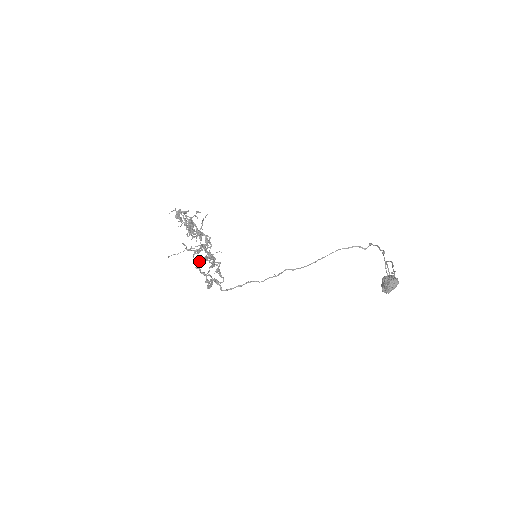
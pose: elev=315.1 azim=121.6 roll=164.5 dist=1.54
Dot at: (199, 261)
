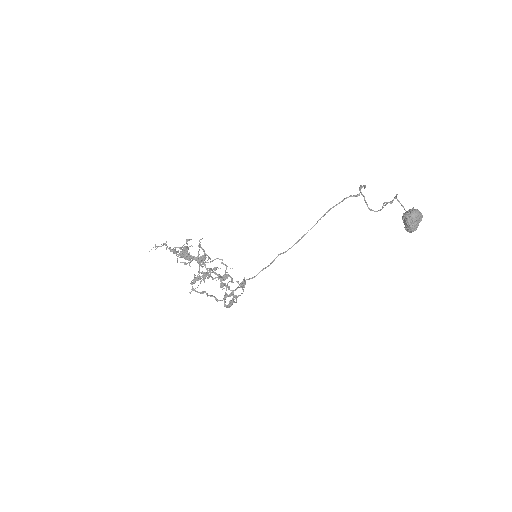
Dot at: occluded
